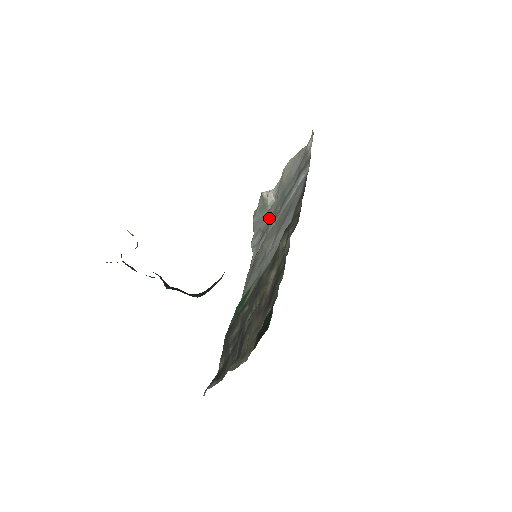
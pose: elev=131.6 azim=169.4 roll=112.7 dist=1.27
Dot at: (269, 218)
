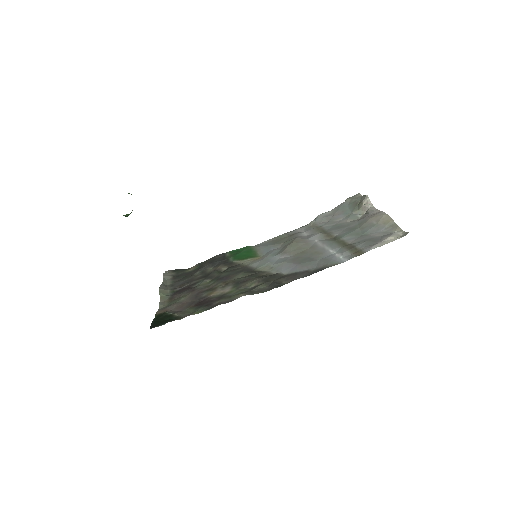
Dot at: (340, 222)
